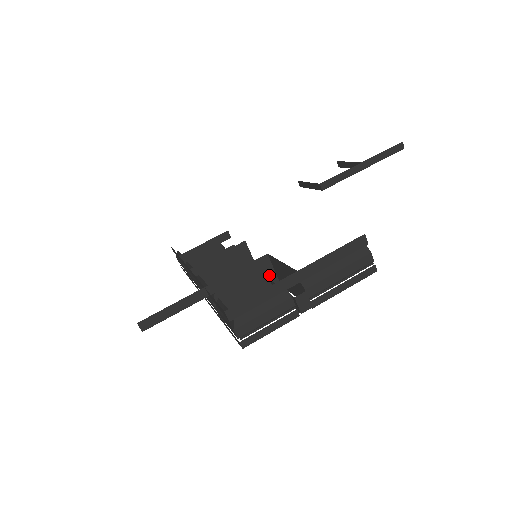
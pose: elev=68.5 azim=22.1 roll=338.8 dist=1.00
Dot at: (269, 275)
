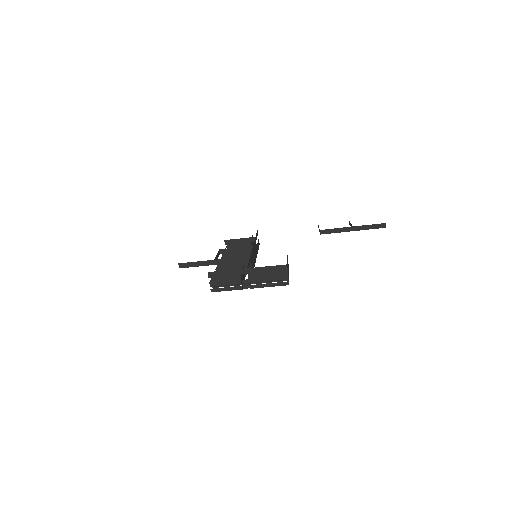
Dot at: occluded
